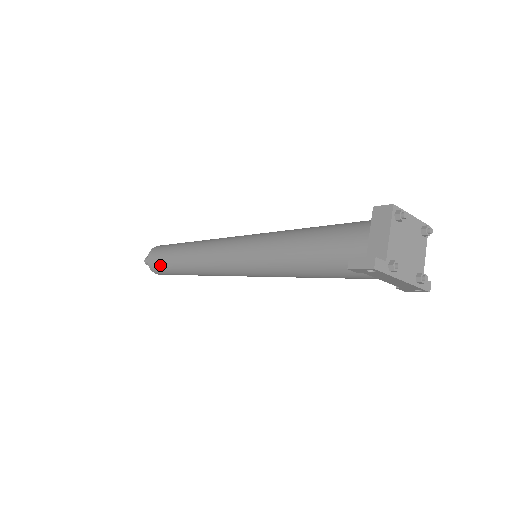
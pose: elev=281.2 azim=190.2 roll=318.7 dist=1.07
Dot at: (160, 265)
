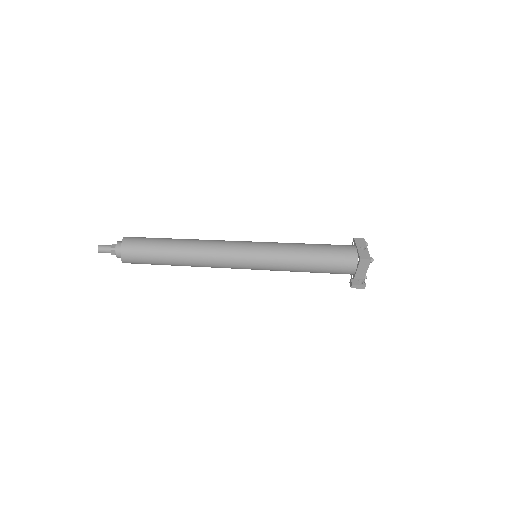
Dot at: occluded
